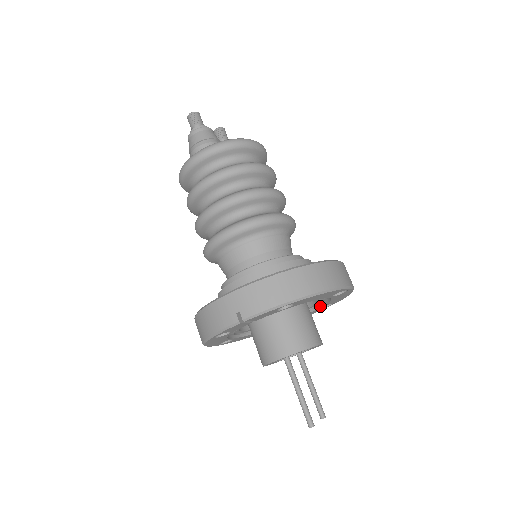
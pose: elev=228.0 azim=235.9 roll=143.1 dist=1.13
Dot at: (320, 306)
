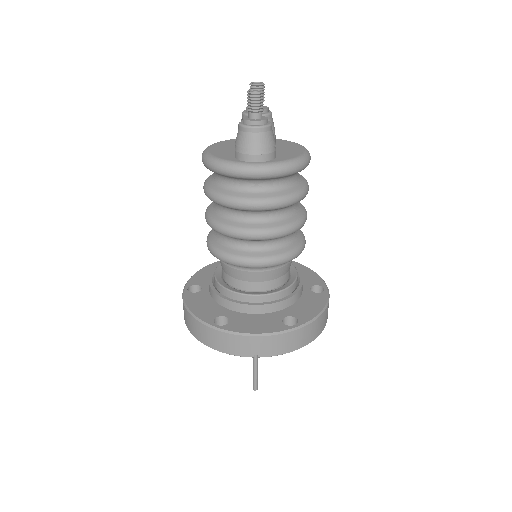
Dot at: occluded
